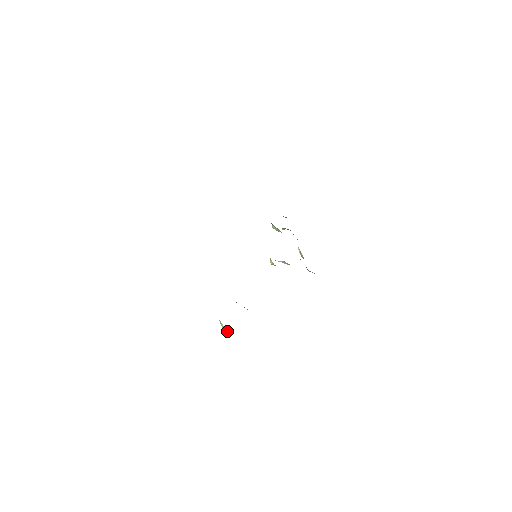
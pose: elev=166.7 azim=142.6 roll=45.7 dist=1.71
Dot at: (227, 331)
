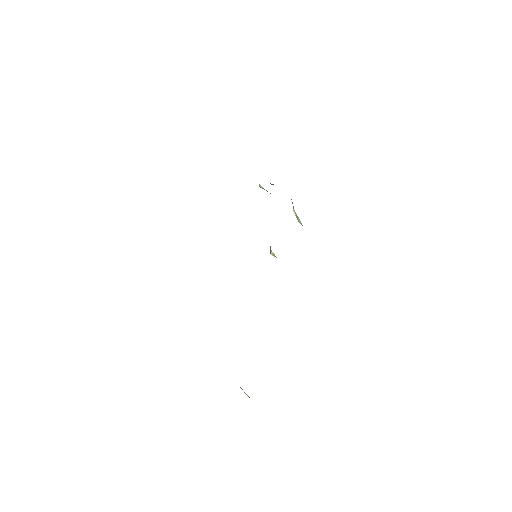
Dot at: occluded
